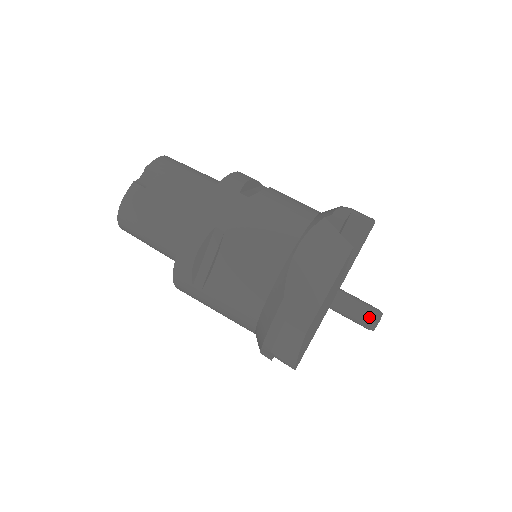
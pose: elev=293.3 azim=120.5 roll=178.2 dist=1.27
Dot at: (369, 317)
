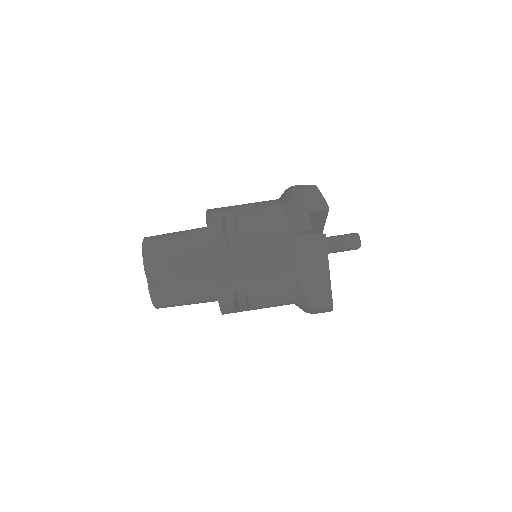
Dot at: (353, 247)
